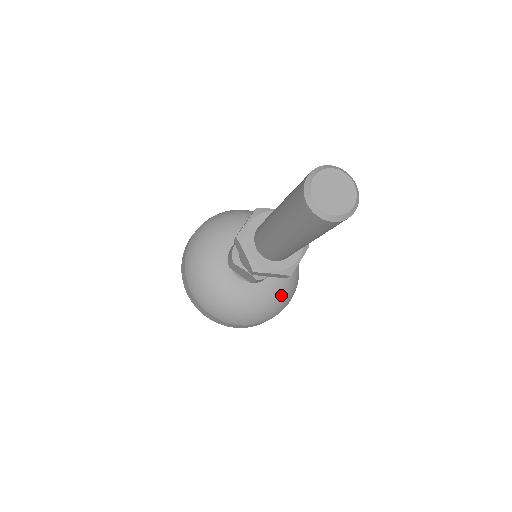
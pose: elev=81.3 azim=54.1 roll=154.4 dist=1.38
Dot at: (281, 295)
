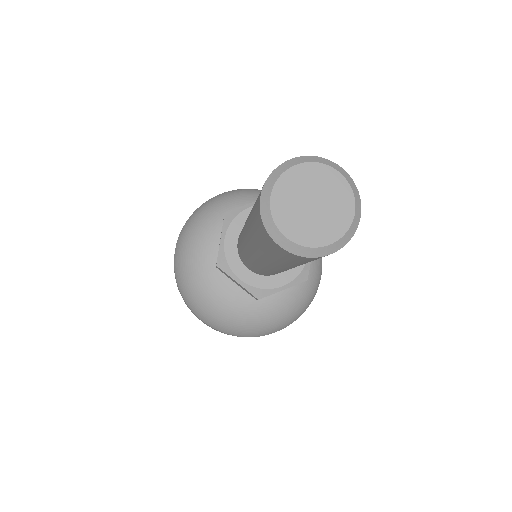
Dot at: occluded
